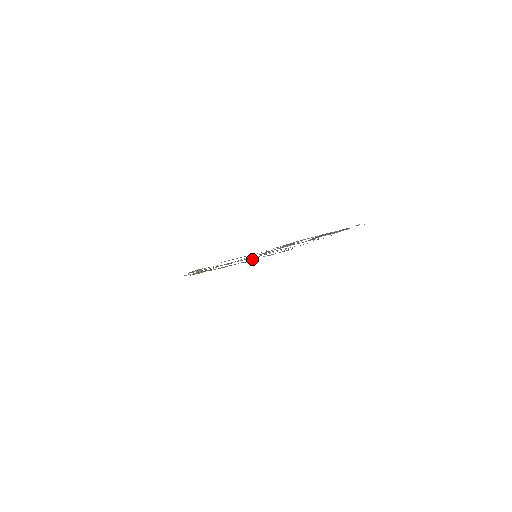
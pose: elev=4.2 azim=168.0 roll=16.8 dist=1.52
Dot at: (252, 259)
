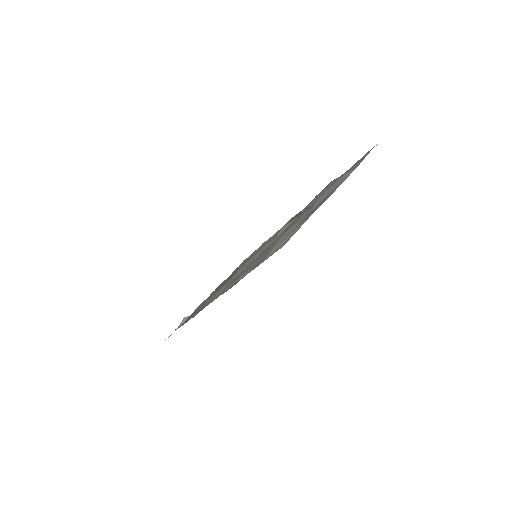
Dot at: occluded
